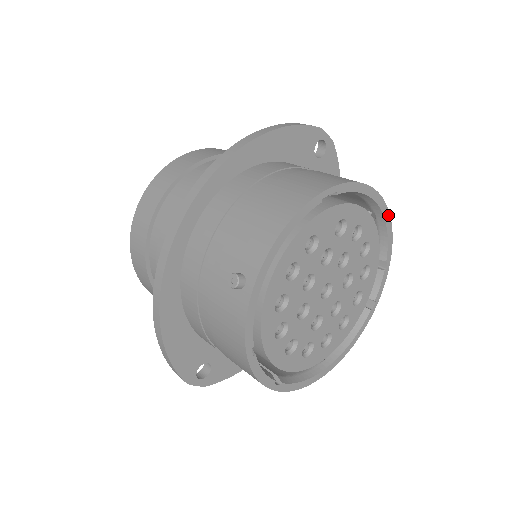
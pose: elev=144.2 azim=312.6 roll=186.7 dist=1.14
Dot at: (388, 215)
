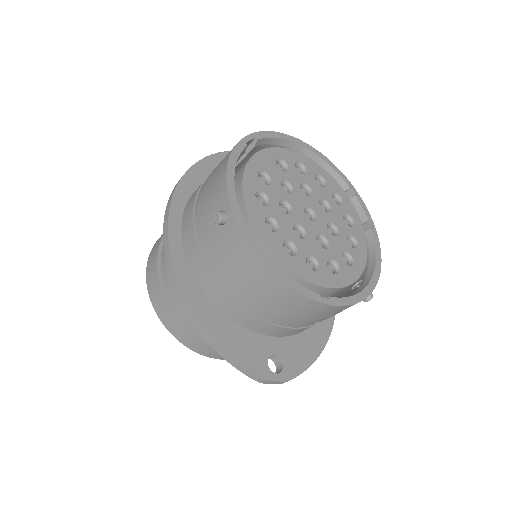
Dot at: (319, 153)
